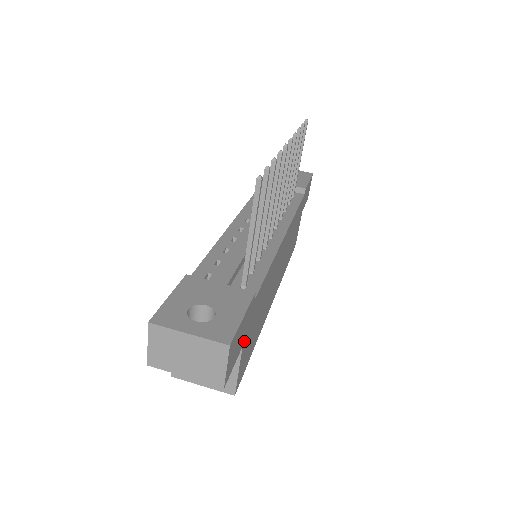
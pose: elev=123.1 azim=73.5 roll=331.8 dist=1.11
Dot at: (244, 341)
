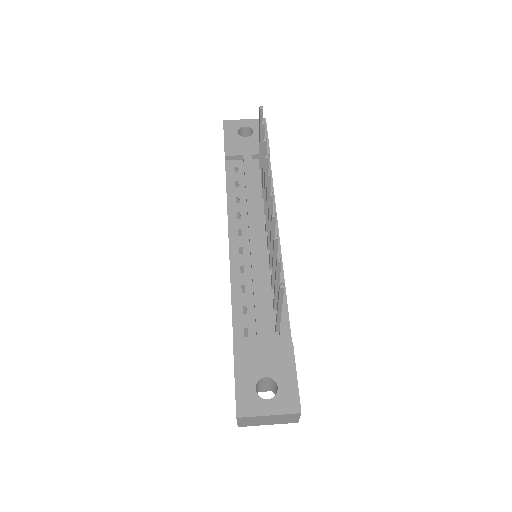
Dot at: occluded
